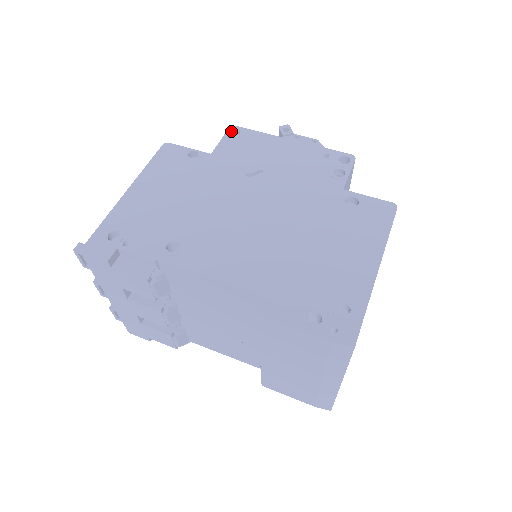
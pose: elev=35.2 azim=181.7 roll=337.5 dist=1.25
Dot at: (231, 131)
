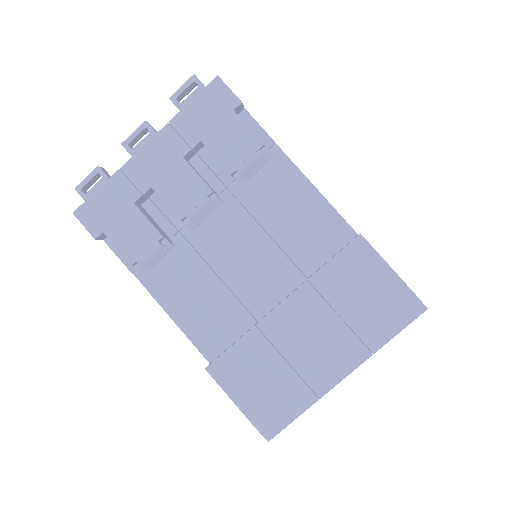
Dot at: occluded
